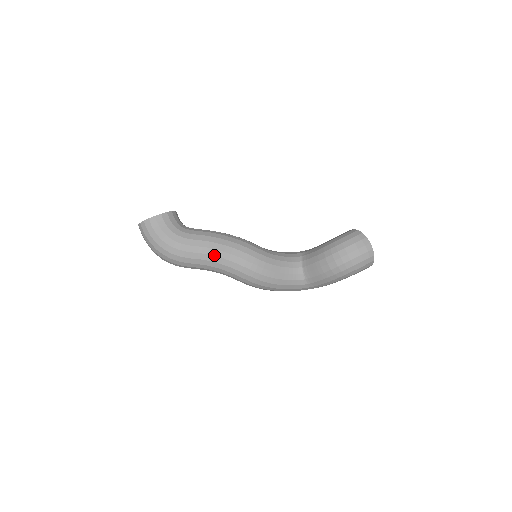
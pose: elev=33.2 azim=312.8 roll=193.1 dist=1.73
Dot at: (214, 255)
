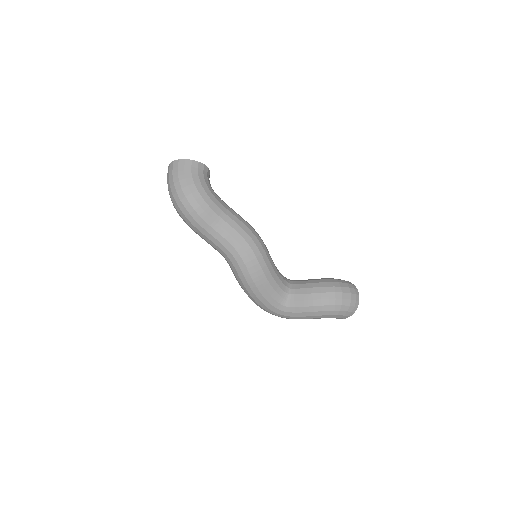
Dot at: (232, 226)
